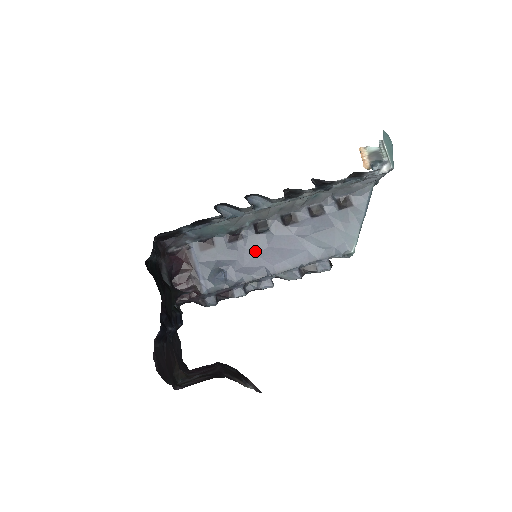
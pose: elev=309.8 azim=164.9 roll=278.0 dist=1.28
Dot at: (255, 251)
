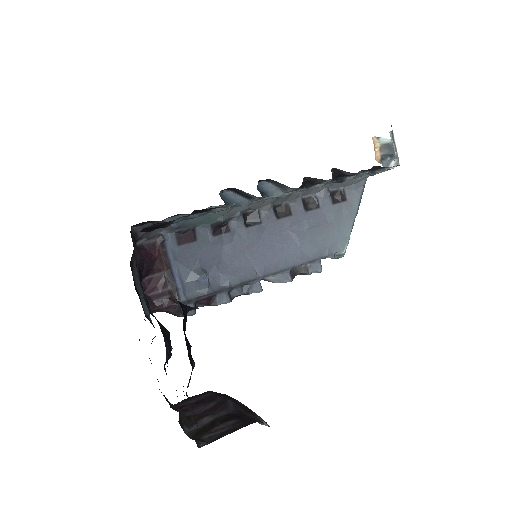
Dot at: (243, 248)
